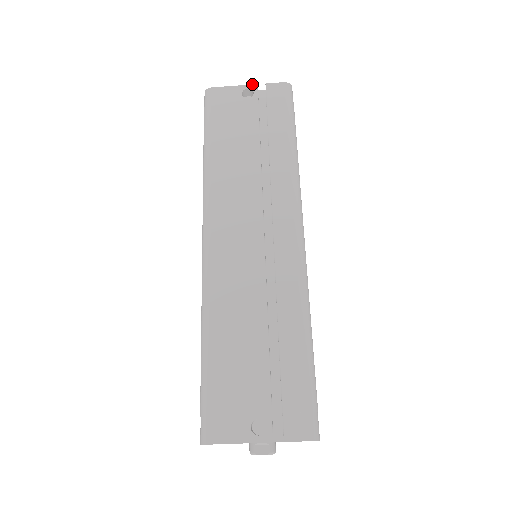
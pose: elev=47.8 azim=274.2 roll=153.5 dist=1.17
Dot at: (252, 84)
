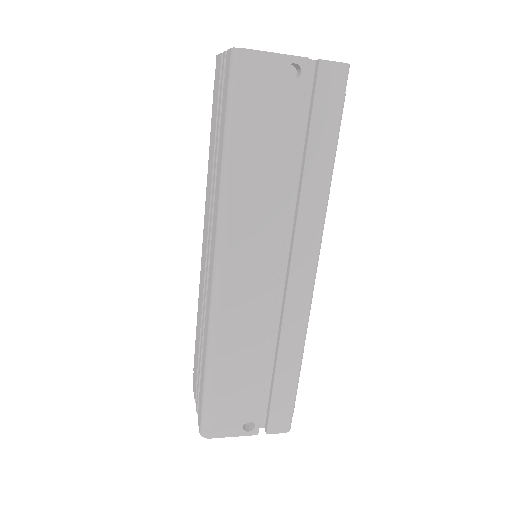
Dot at: occluded
